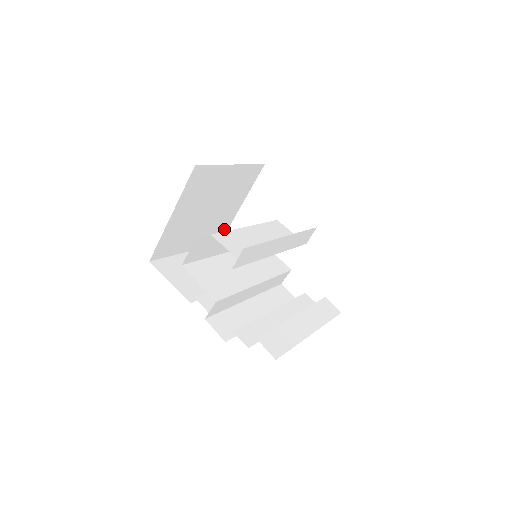
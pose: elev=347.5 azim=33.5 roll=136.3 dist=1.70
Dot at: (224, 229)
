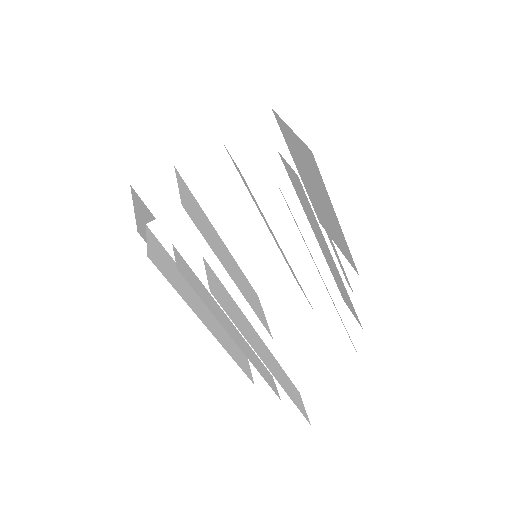
Dot at: occluded
